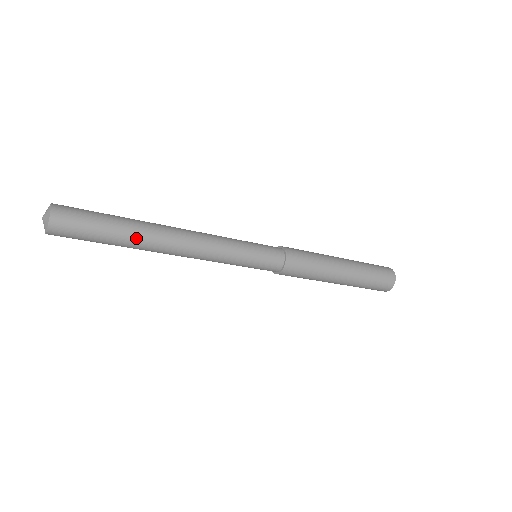
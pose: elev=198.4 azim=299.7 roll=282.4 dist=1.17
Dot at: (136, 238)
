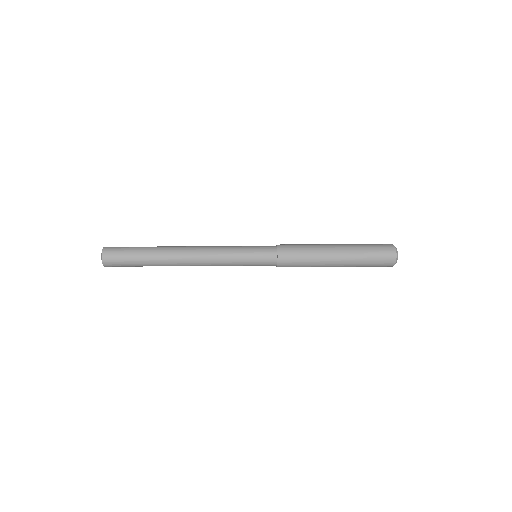
Dot at: (158, 262)
